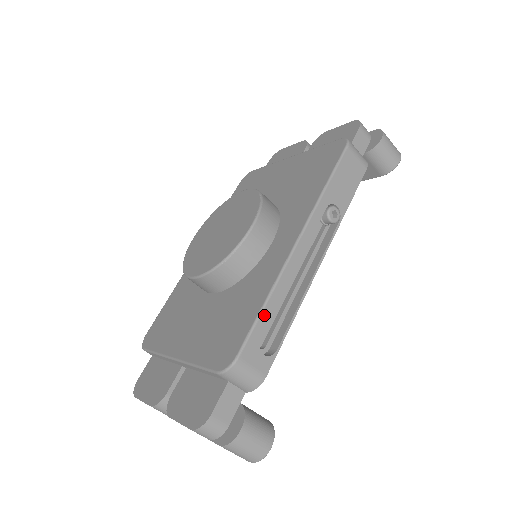
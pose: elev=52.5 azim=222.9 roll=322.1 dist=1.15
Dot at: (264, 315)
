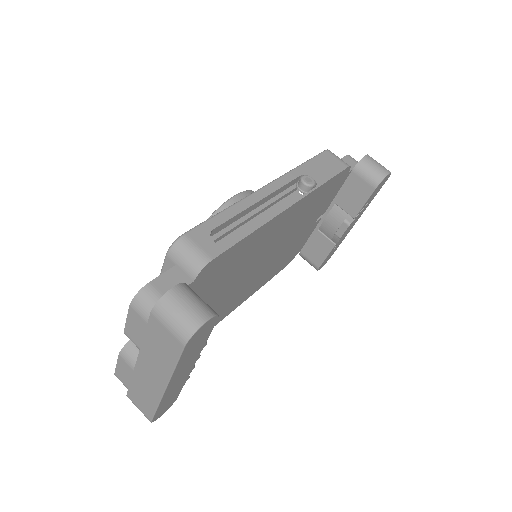
Dot at: (221, 216)
